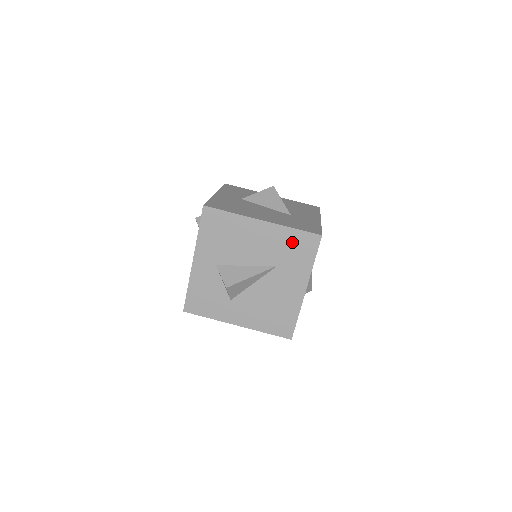
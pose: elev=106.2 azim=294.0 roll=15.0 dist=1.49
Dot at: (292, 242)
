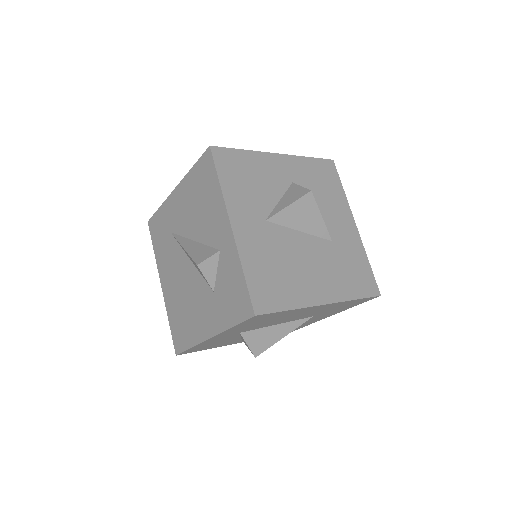
Dot at: (345, 305)
